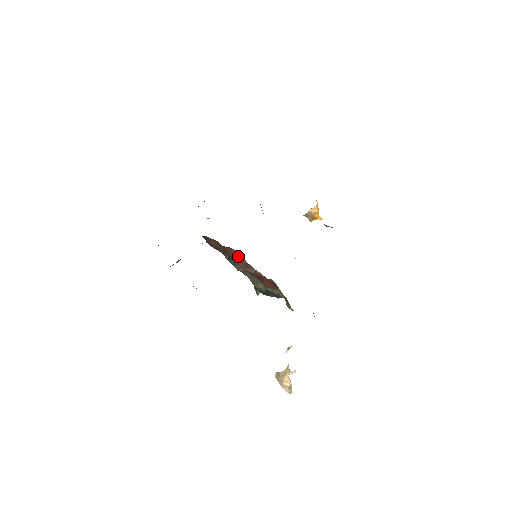
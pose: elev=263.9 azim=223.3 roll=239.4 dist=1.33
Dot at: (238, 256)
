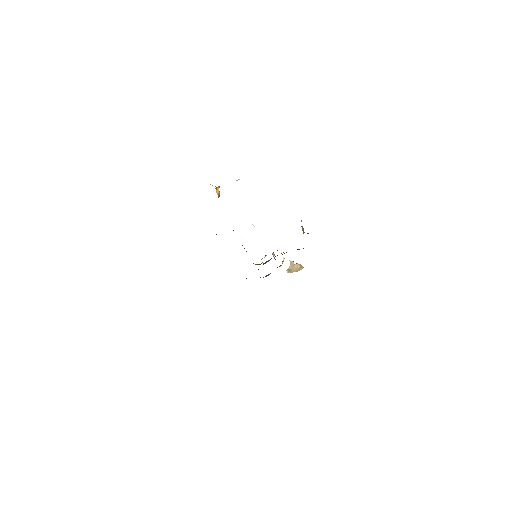
Dot at: occluded
